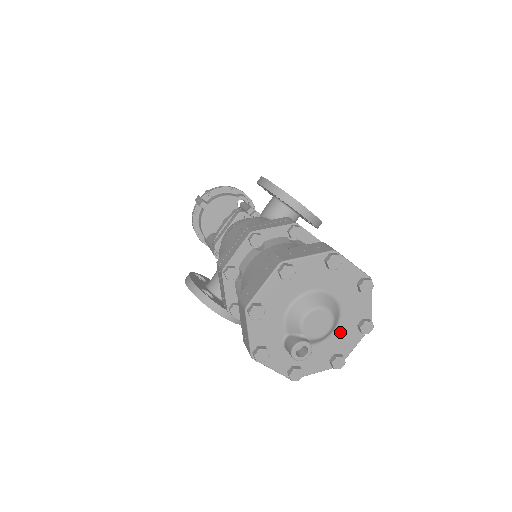
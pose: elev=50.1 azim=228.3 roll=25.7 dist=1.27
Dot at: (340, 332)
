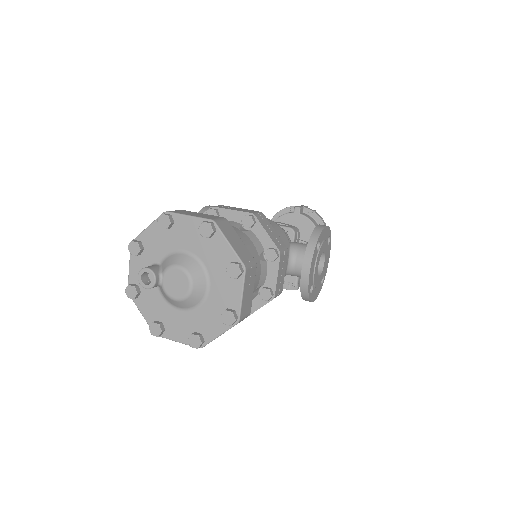
Dot at: (182, 317)
